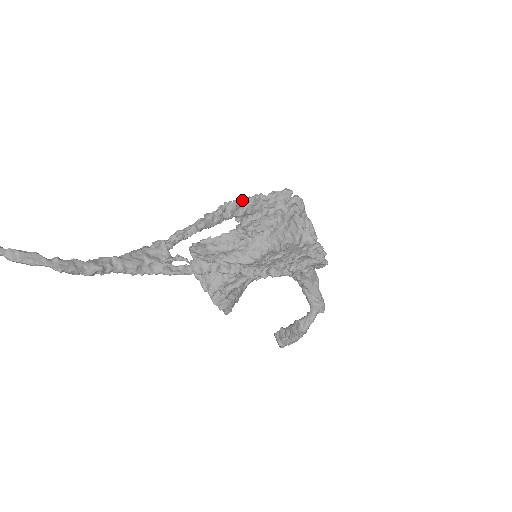
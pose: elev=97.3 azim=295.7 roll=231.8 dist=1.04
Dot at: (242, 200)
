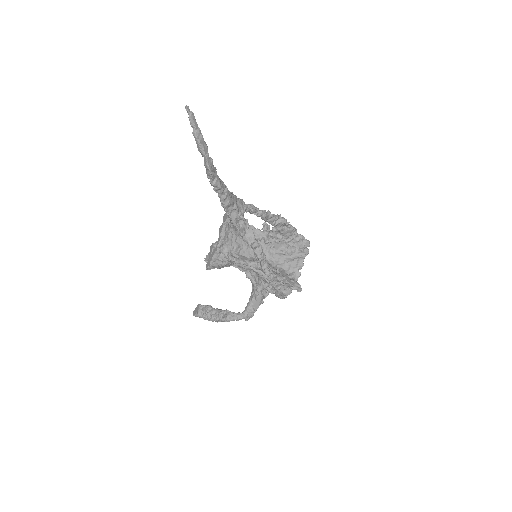
Dot at: occluded
